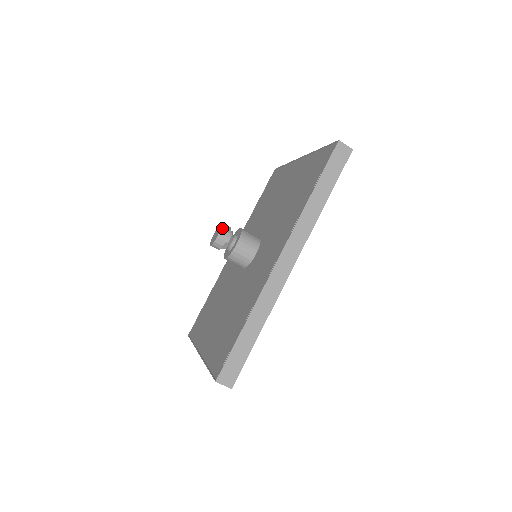
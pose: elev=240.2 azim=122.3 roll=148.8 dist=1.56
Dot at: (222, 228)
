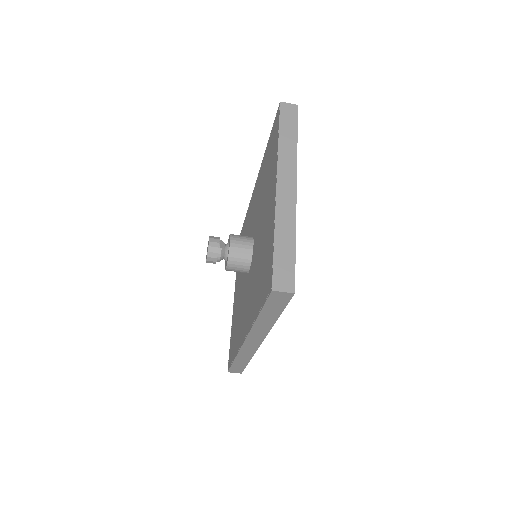
Dot at: (207, 256)
